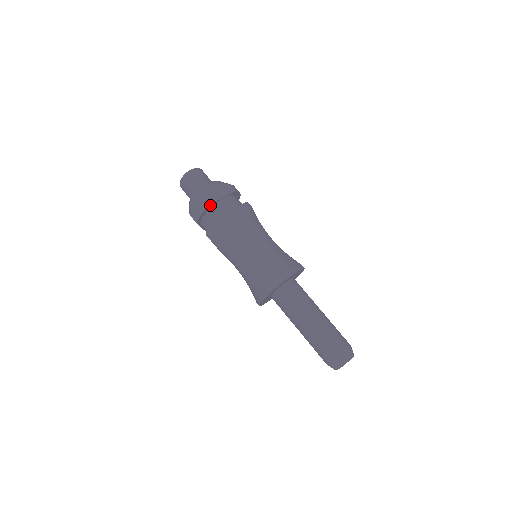
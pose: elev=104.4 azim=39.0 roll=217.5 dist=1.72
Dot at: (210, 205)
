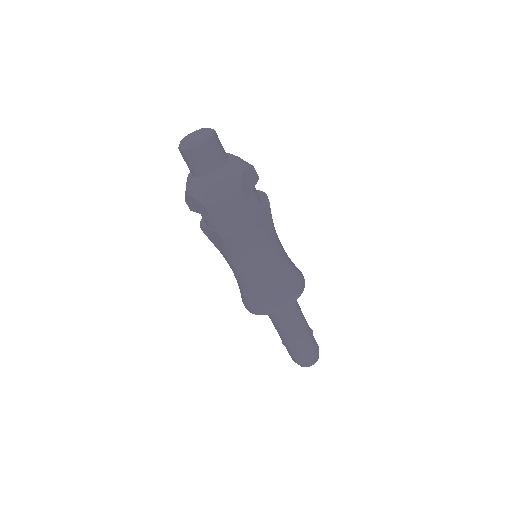
Dot at: (243, 202)
